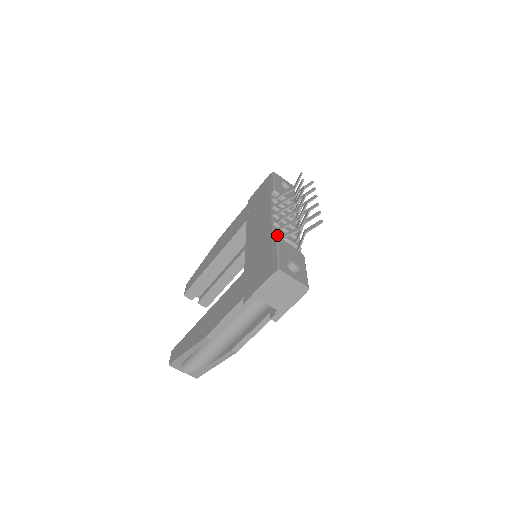
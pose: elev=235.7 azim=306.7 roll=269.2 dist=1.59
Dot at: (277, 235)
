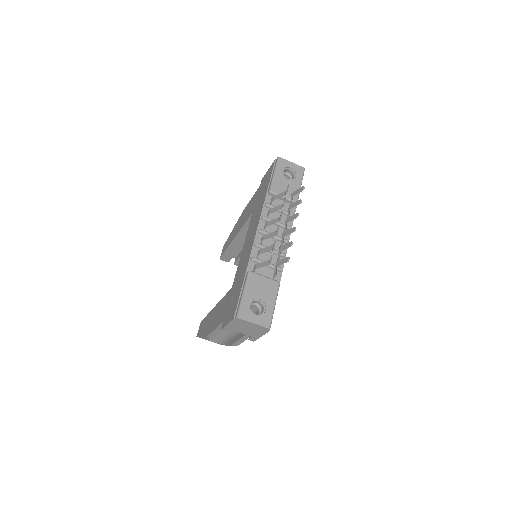
Dot at: (254, 261)
